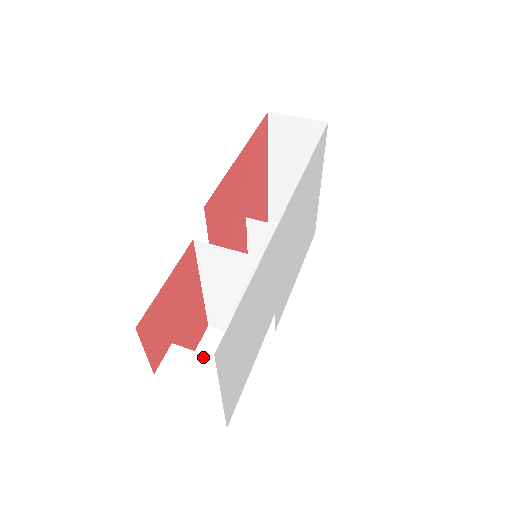
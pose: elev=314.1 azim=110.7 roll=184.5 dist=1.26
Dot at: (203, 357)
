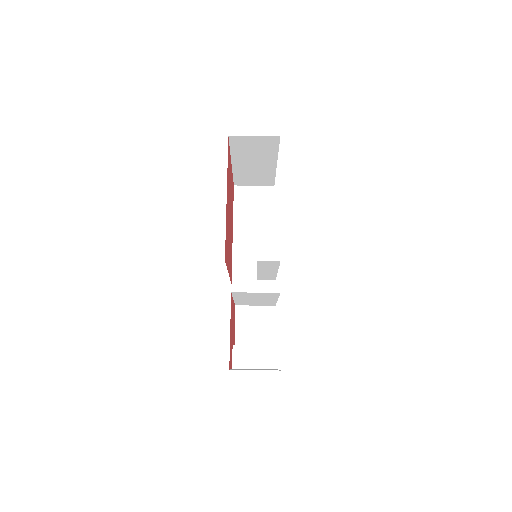
Dot at: (256, 347)
